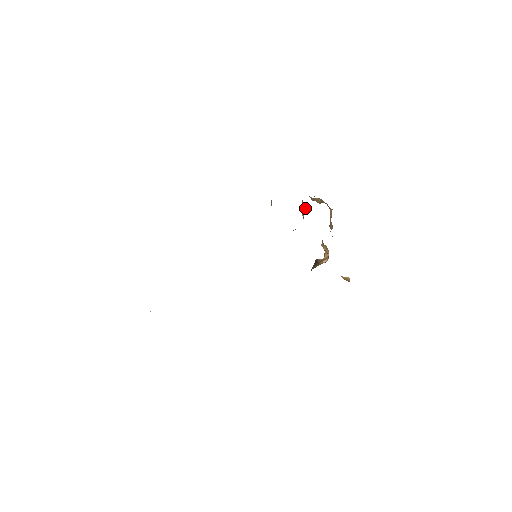
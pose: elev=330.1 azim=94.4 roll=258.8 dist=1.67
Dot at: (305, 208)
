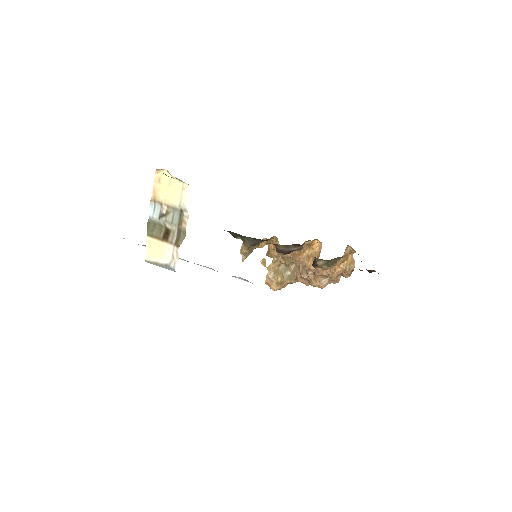
Dot at: occluded
